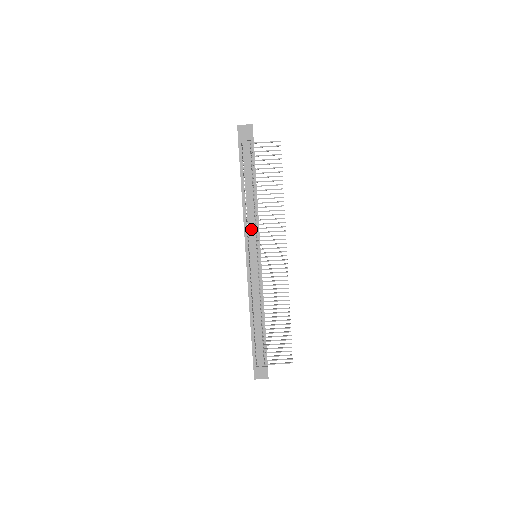
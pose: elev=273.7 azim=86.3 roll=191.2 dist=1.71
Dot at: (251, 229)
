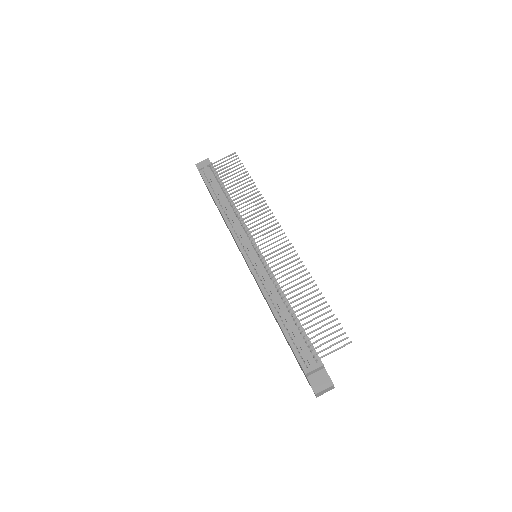
Dot at: (237, 228)
